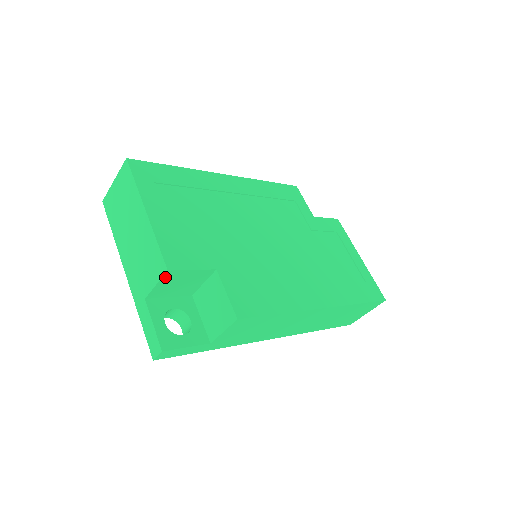
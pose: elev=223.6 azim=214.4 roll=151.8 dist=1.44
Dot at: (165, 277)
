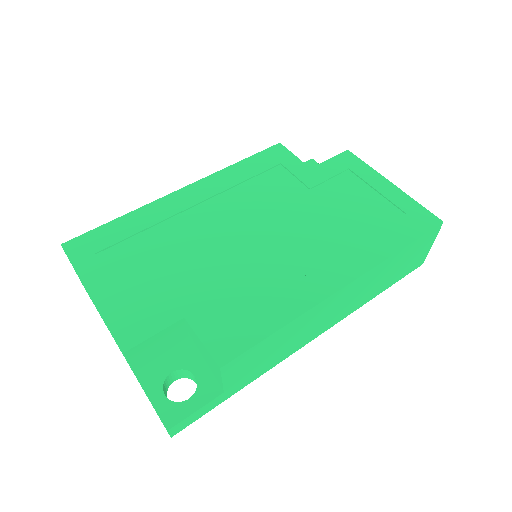
Dot at: (130, 357)
